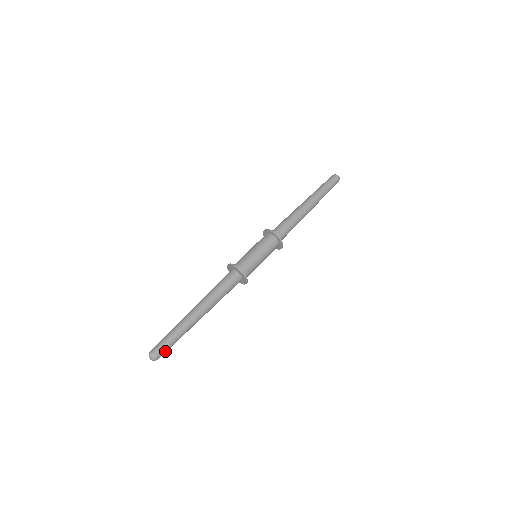
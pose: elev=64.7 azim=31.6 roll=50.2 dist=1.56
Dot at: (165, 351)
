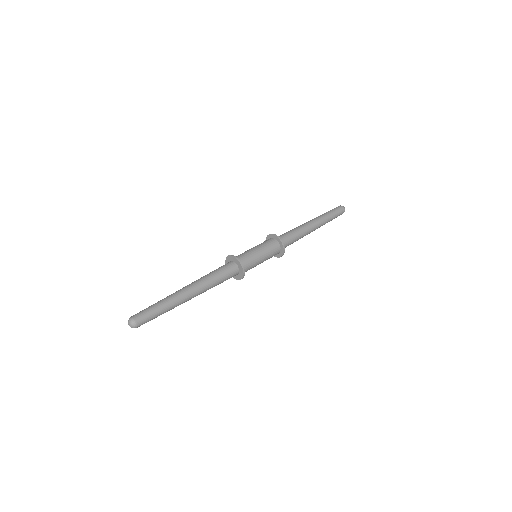
Dot at: (146, 319)
